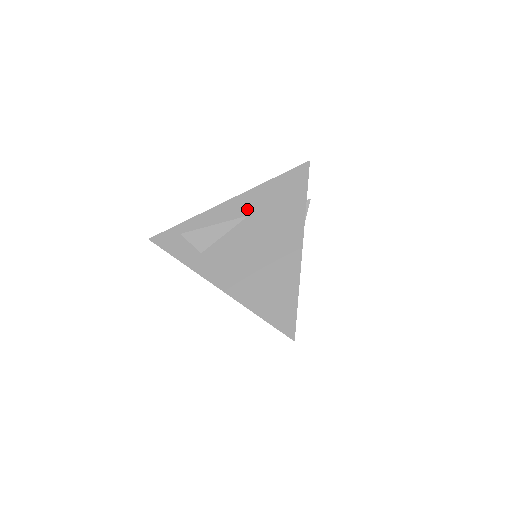
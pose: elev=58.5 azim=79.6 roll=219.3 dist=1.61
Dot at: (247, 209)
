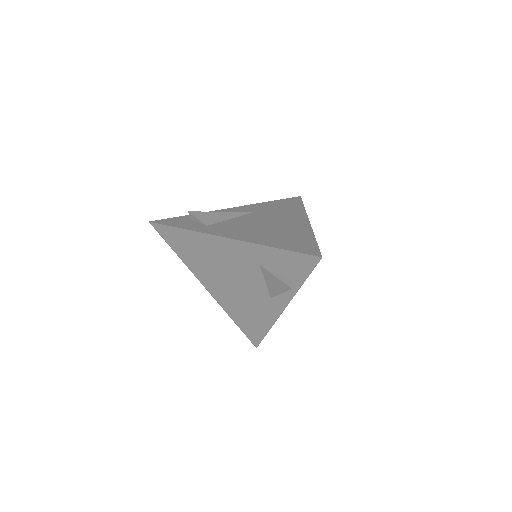
Dot at: (250, 210)
